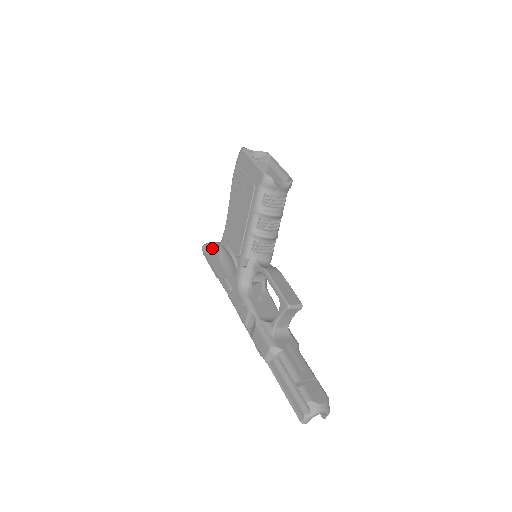
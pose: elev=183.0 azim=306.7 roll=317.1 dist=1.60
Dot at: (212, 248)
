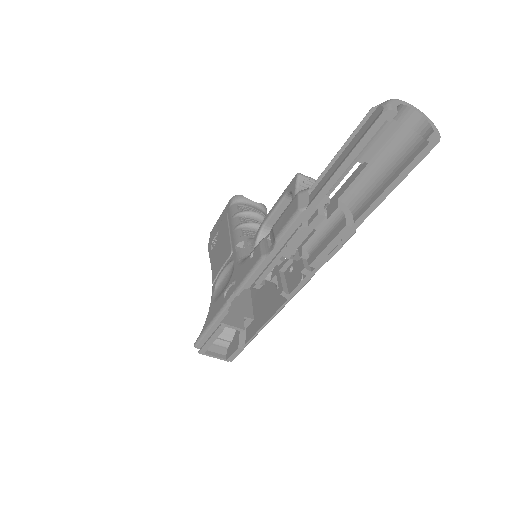
Dot at: occluded
